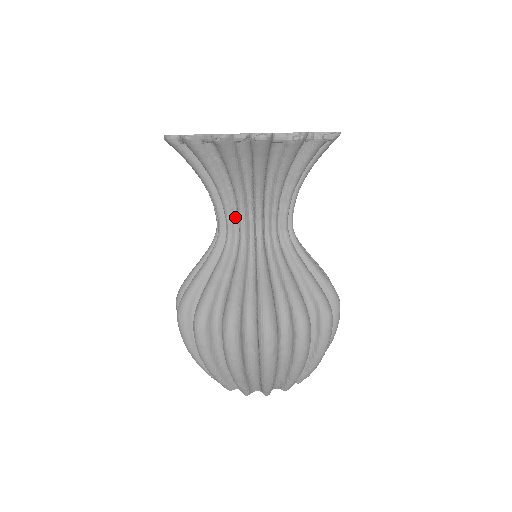
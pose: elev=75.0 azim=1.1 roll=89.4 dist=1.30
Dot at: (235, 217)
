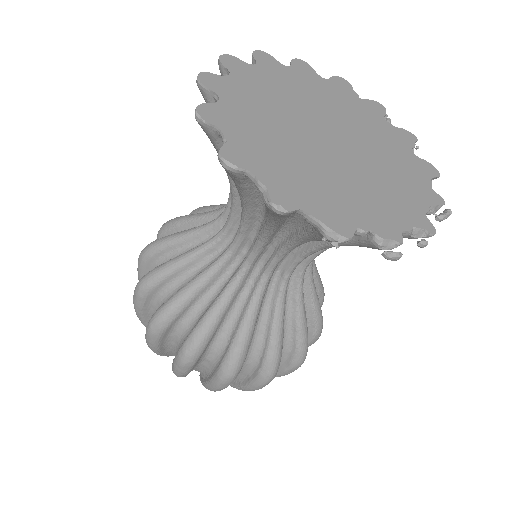
Dot at: (267, 249)
